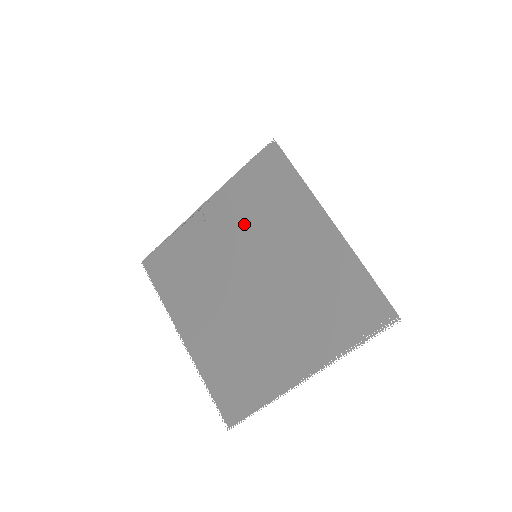
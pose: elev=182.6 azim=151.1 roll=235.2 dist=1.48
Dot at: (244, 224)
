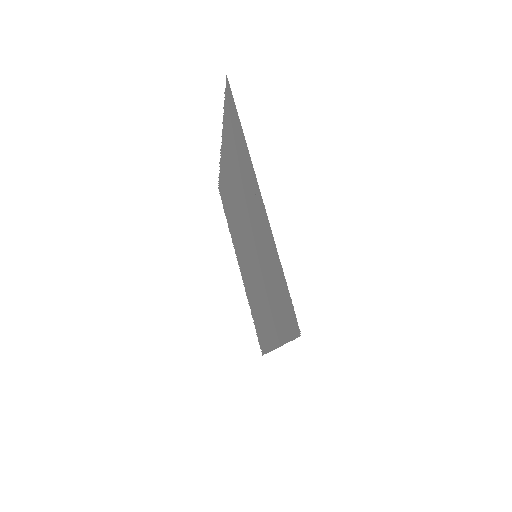
Dot at: (263, 253)
